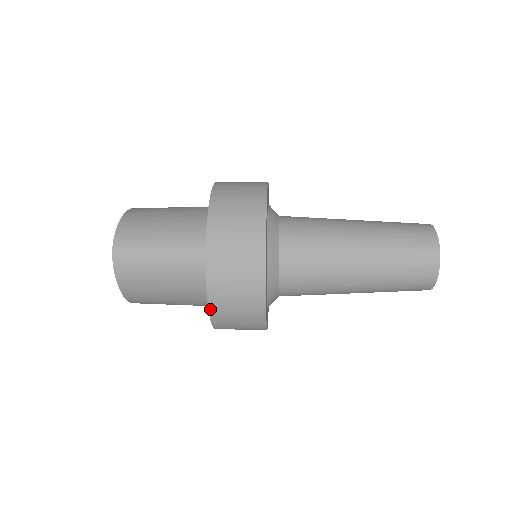
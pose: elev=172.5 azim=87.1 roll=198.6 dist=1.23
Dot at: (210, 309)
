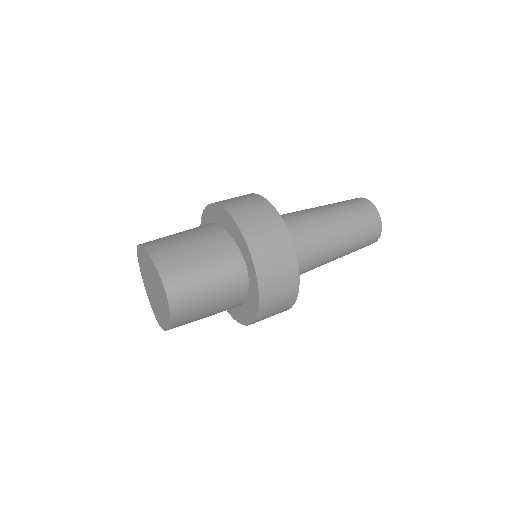
Dot at: (259, 313)
